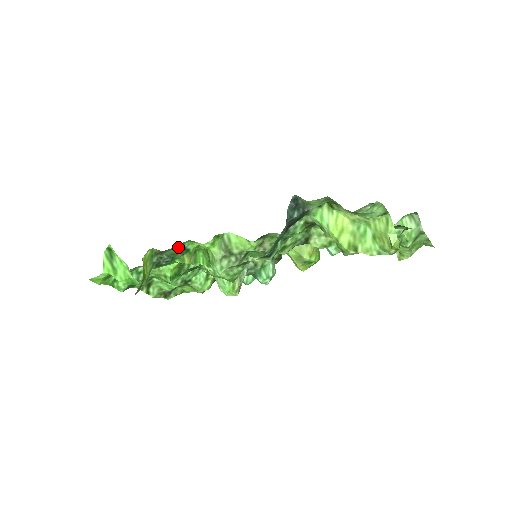
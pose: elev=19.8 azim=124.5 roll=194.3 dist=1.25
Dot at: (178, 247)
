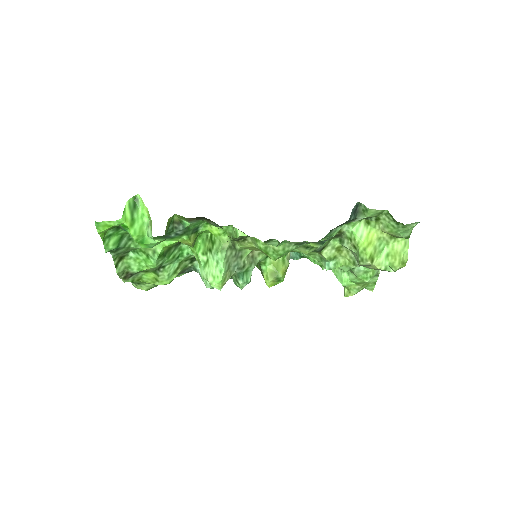
Dot at: (197, 223)
